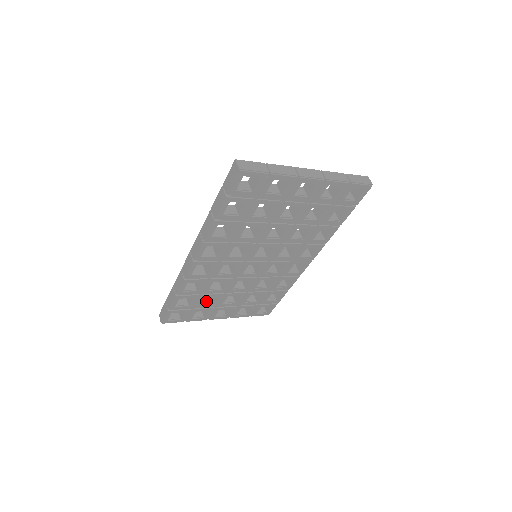
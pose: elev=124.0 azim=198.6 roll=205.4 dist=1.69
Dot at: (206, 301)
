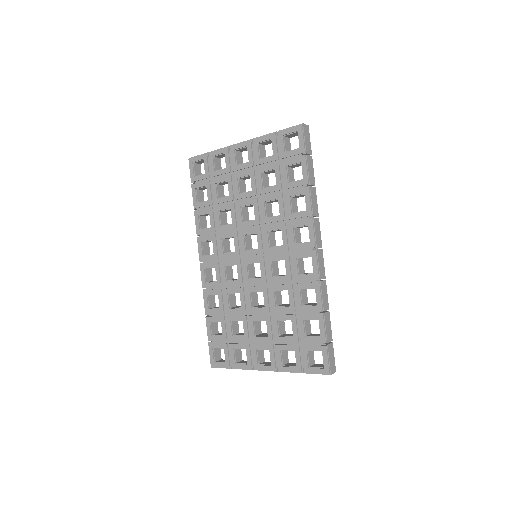
Dot at: (241, 335)
